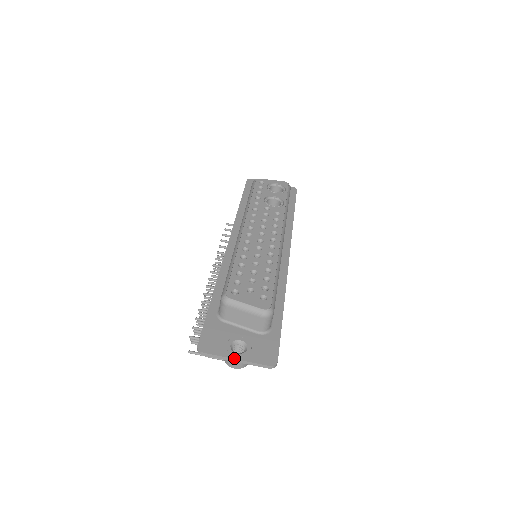
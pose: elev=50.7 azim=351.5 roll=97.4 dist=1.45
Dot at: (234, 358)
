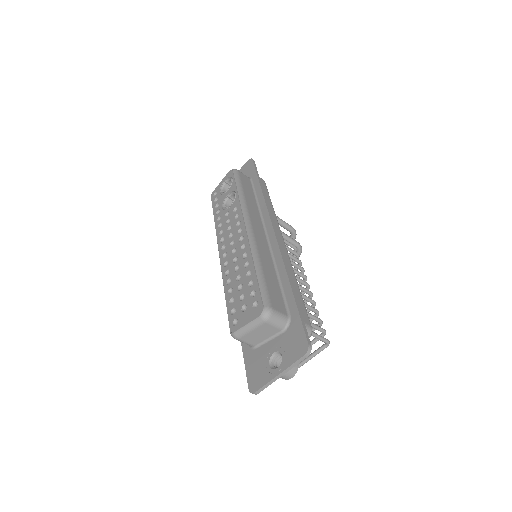
Dot at: (277, 375)
